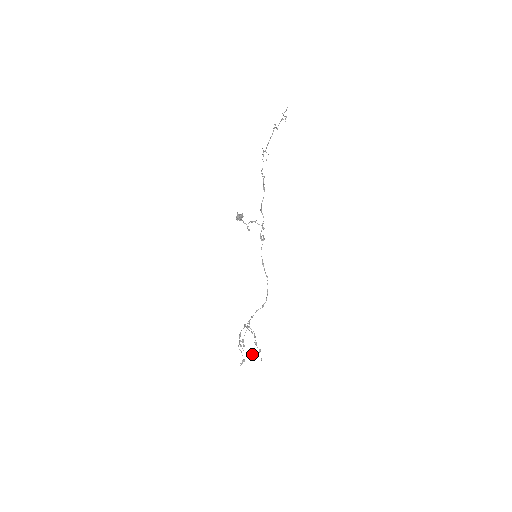
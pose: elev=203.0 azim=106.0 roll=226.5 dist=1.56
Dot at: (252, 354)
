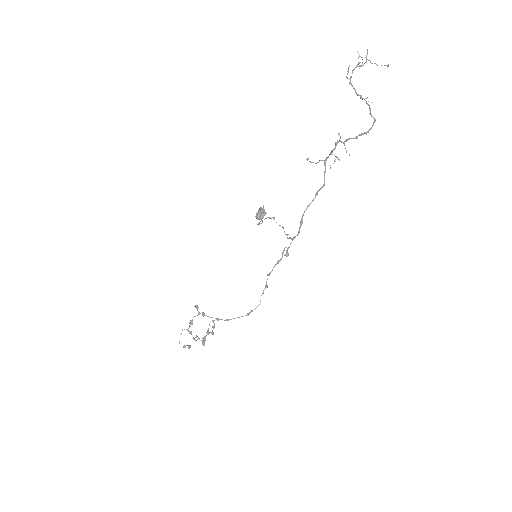
Dot at: occluded
